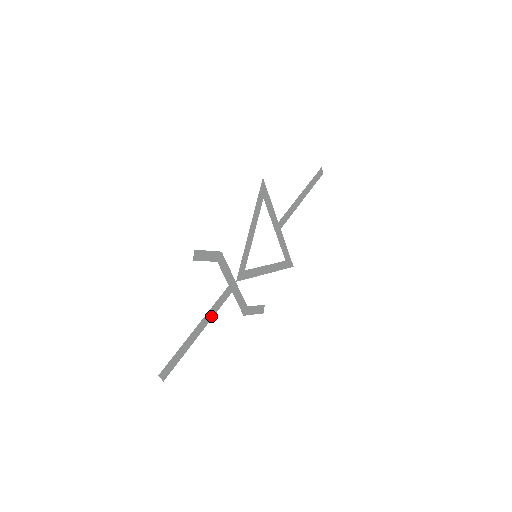
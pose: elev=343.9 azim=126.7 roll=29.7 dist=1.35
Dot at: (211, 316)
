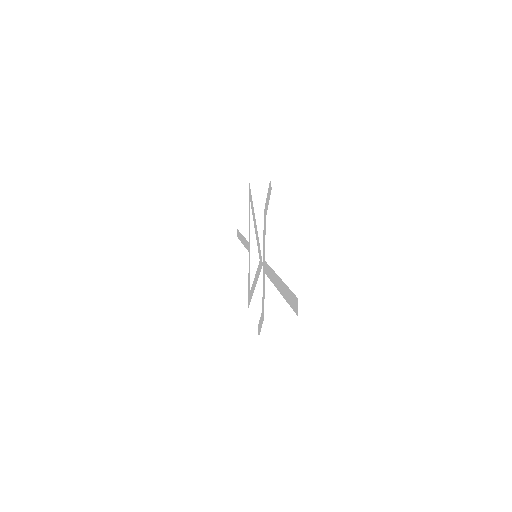
Dot at: (272, 280)
